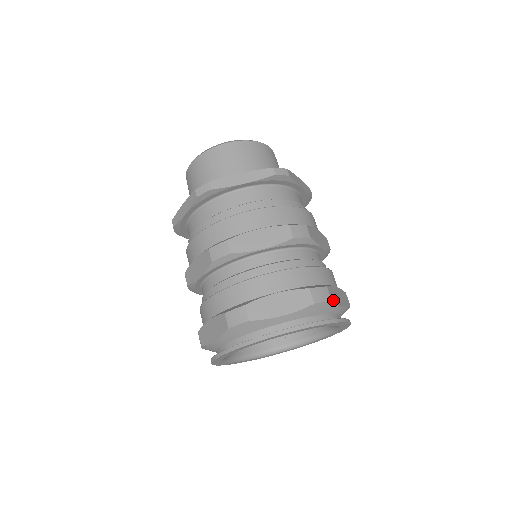
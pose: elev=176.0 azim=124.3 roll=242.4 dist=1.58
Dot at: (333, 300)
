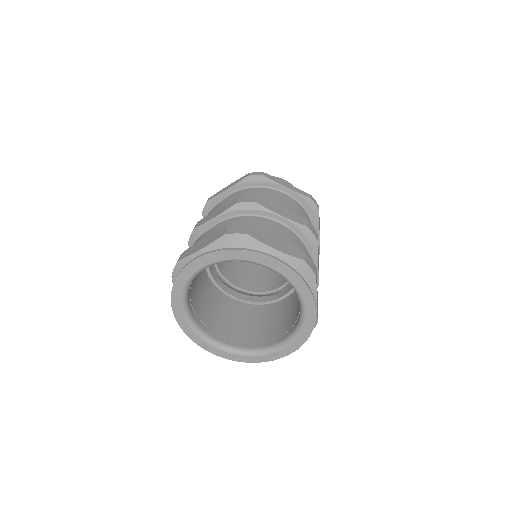
Dot at: (252, 235)
